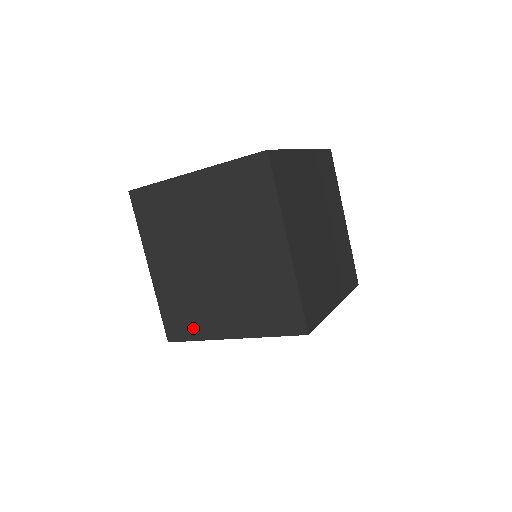
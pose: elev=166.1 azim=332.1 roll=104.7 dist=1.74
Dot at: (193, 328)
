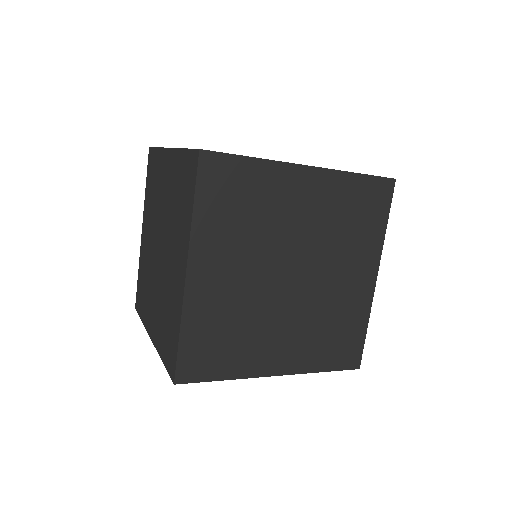
Dot at: (174, 326)
